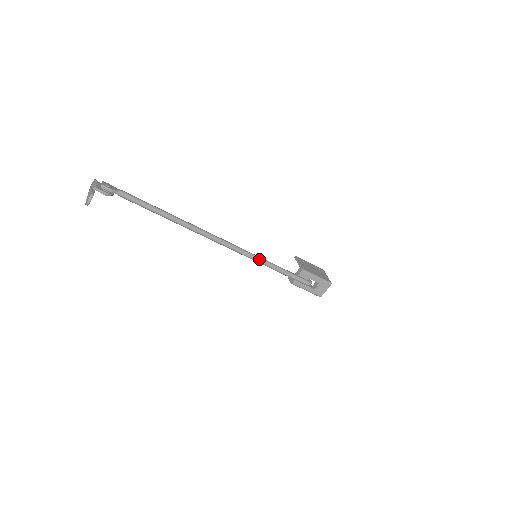
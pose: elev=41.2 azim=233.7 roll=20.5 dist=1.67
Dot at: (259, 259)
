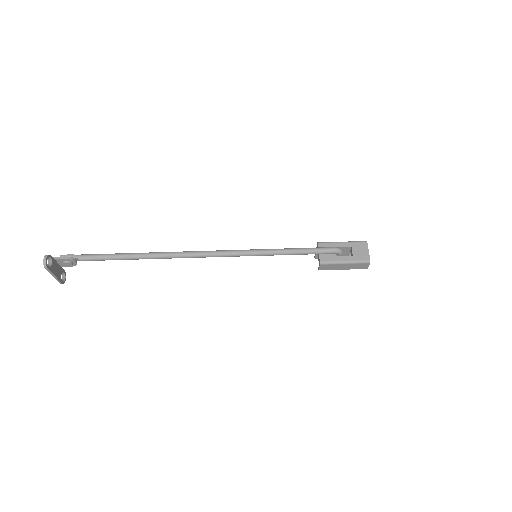
Dot at: (256, 250)
